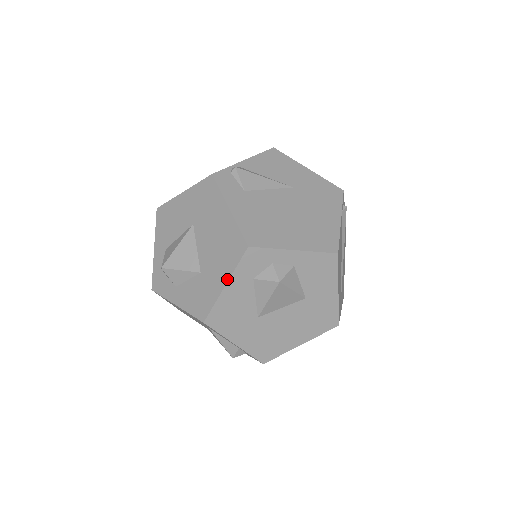
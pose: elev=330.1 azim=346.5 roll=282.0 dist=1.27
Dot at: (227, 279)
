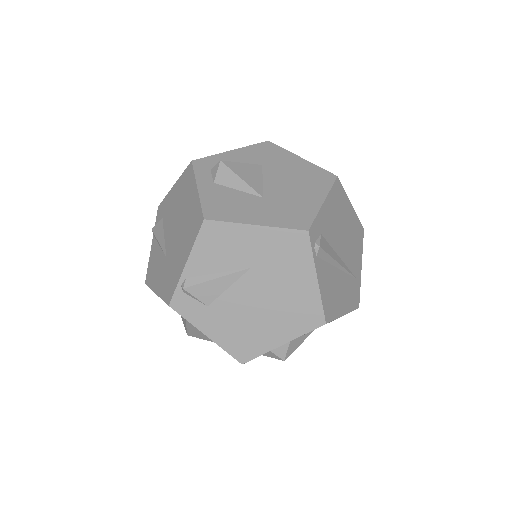
Dot at: occluded
